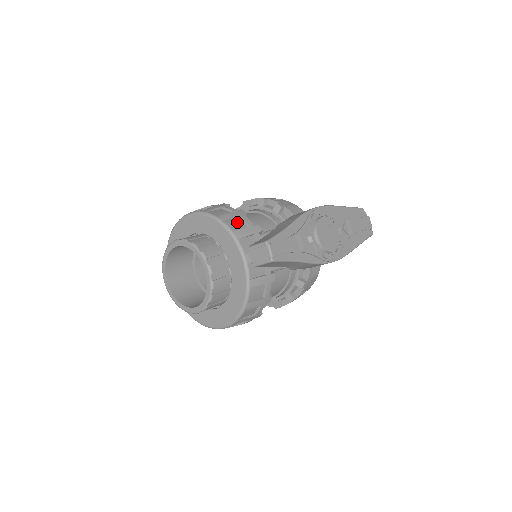
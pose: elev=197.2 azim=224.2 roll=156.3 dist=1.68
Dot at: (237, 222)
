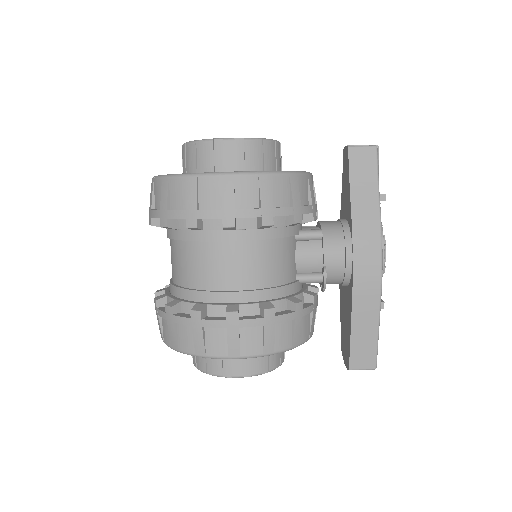
Dot at: occluded
